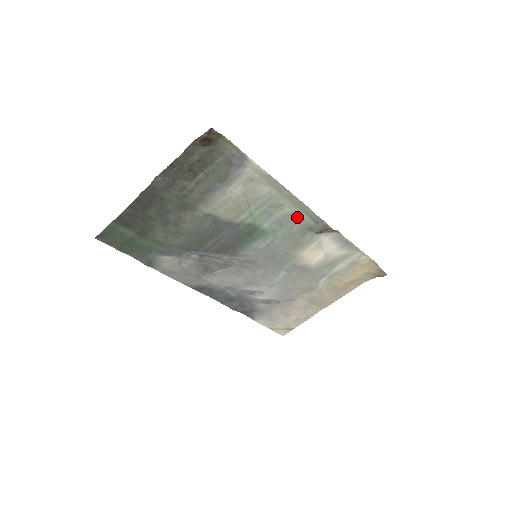
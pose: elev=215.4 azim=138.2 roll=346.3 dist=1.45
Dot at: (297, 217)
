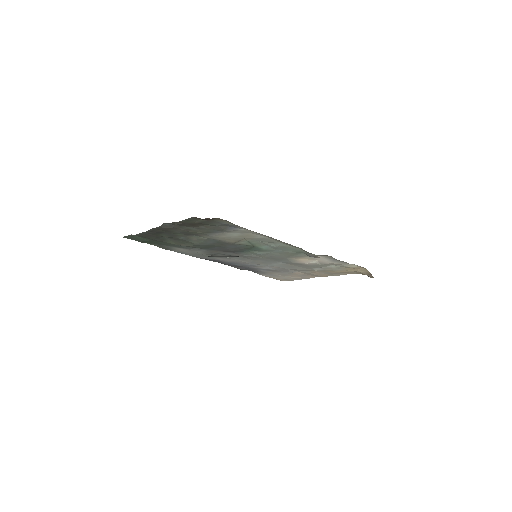
Dot at: (291, 248)
